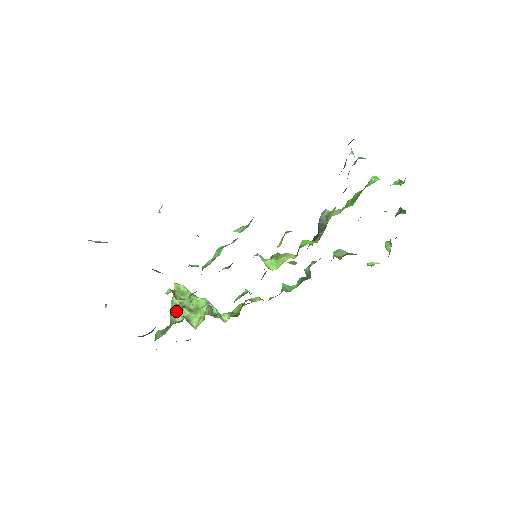
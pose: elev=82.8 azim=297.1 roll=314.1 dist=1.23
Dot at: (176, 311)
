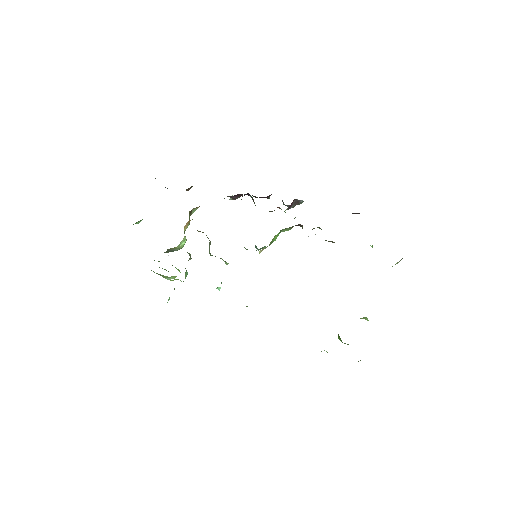
Dot at: occluded
